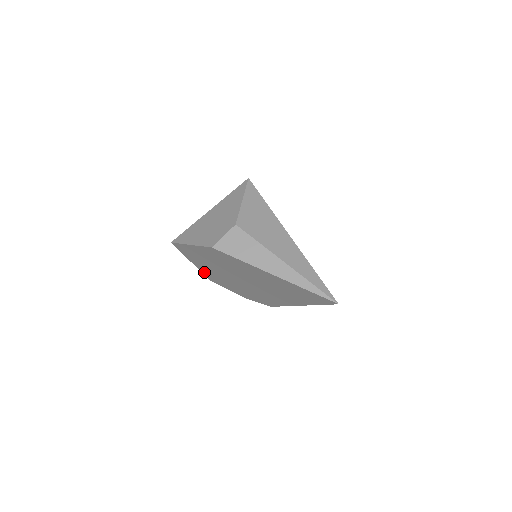
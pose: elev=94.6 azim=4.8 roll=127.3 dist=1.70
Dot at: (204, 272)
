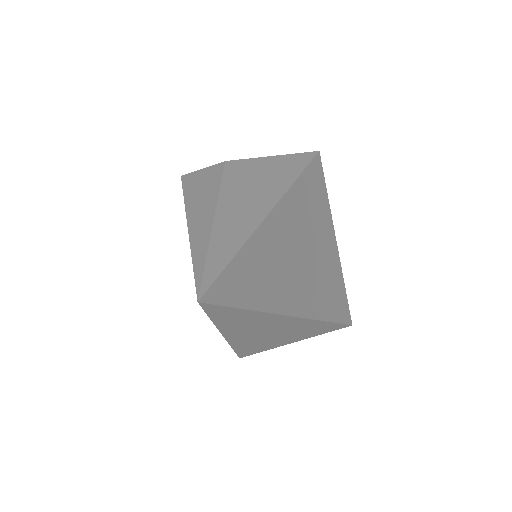
Dot at: occluded
